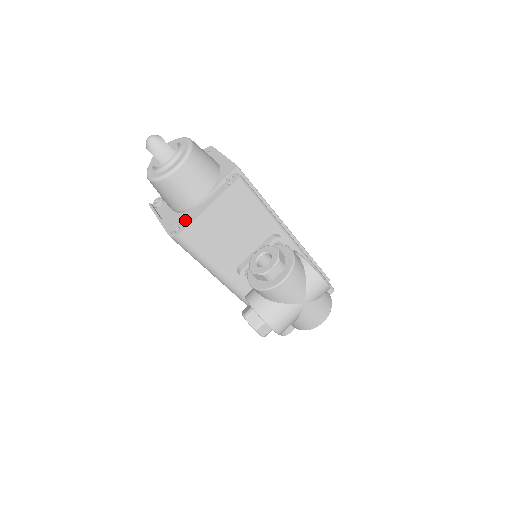
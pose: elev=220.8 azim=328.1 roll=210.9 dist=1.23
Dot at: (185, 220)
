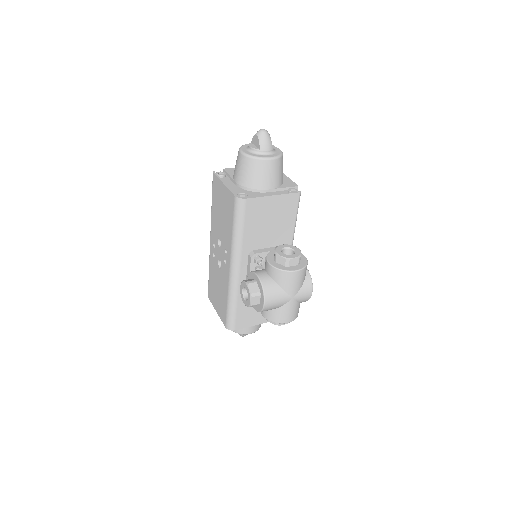
Dot at: (251, 194)
